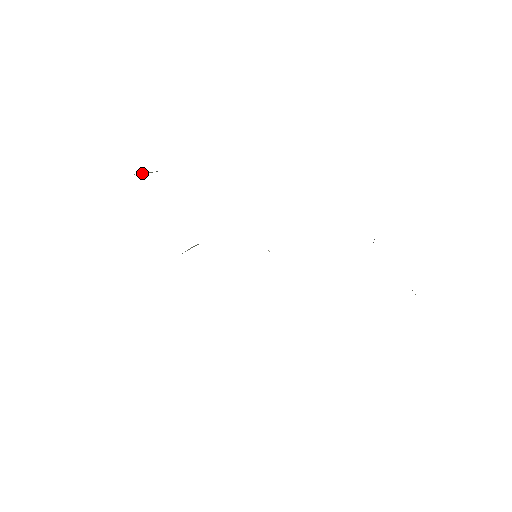
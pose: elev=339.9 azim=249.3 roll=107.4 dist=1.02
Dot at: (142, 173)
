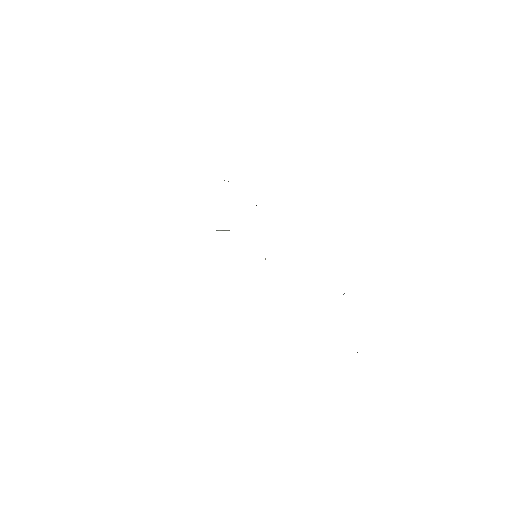
Dot at: occluded
